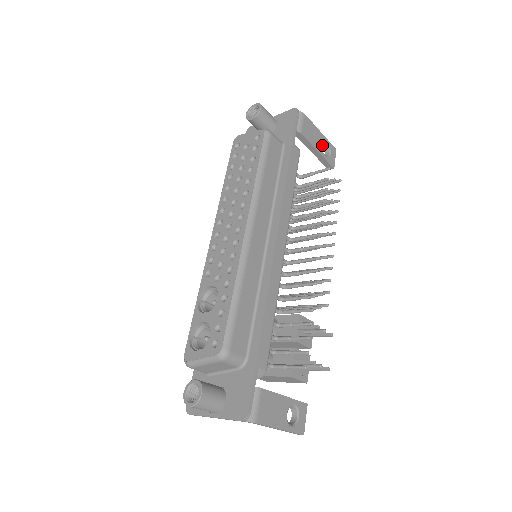
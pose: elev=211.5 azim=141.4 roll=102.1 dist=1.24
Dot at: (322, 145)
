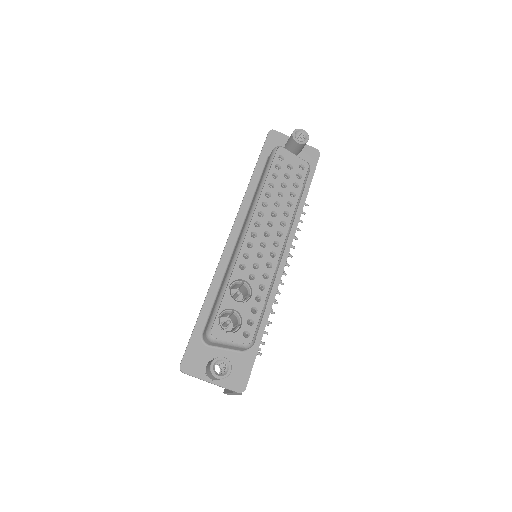
Dot at: occluded
